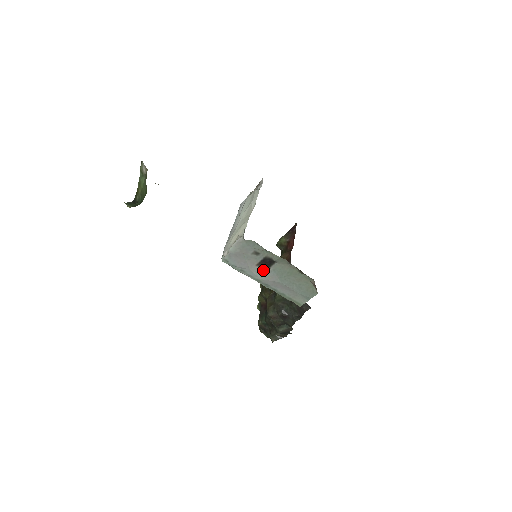
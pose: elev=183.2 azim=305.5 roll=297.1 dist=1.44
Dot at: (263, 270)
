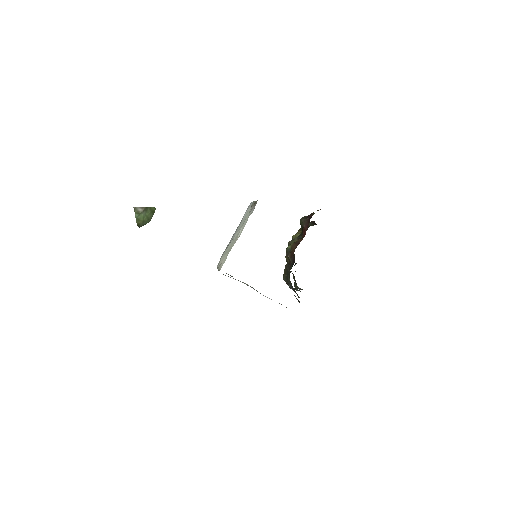
Dot at: occluded
